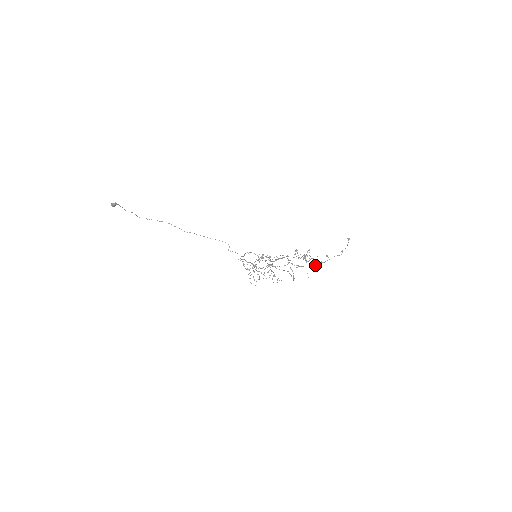
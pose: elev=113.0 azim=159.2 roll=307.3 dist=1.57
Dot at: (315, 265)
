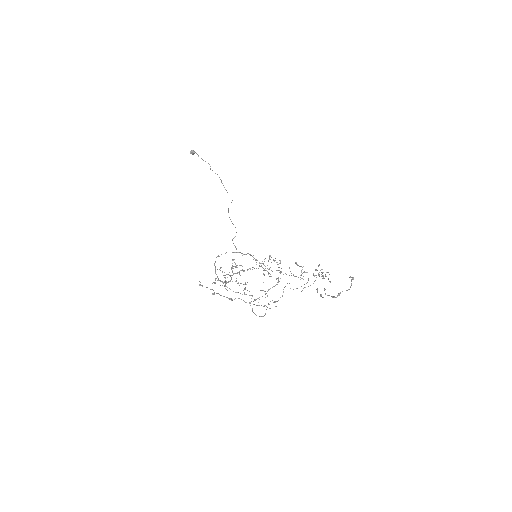
Dot at: occluded
